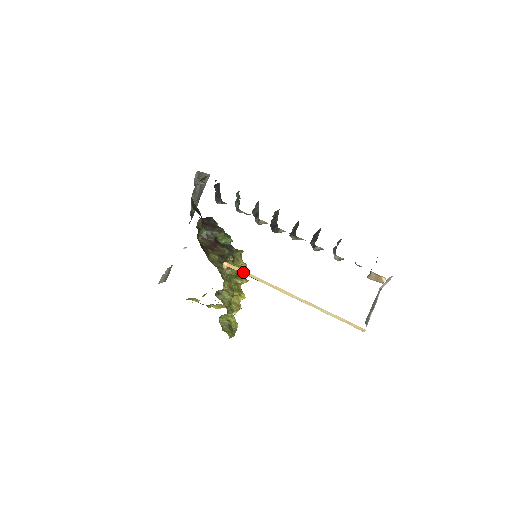
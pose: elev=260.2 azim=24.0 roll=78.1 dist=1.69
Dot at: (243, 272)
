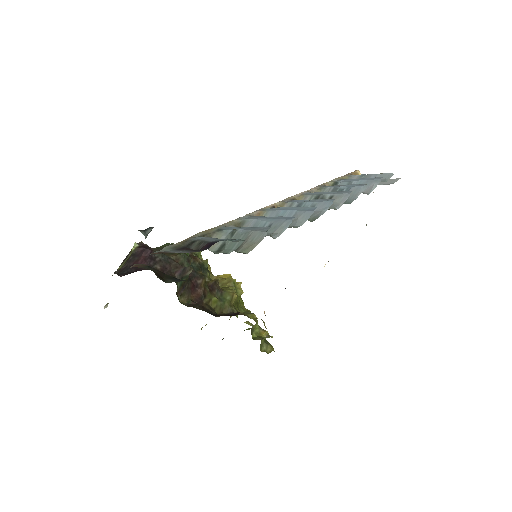
Dot at: occluded
